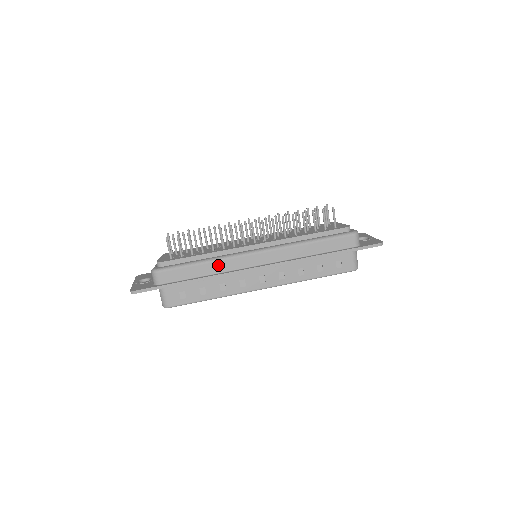
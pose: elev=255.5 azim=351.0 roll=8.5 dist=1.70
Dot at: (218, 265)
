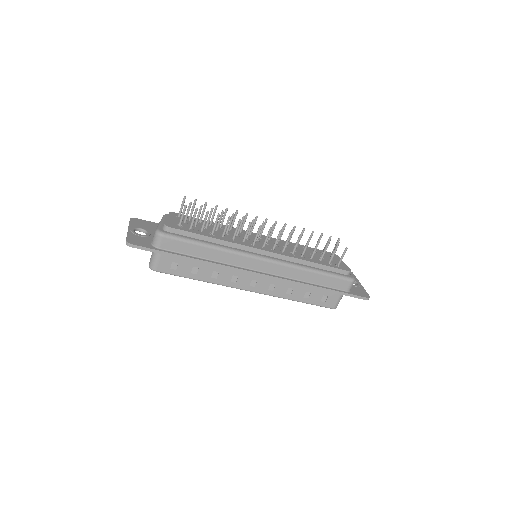
Dot at: (222, 255)
